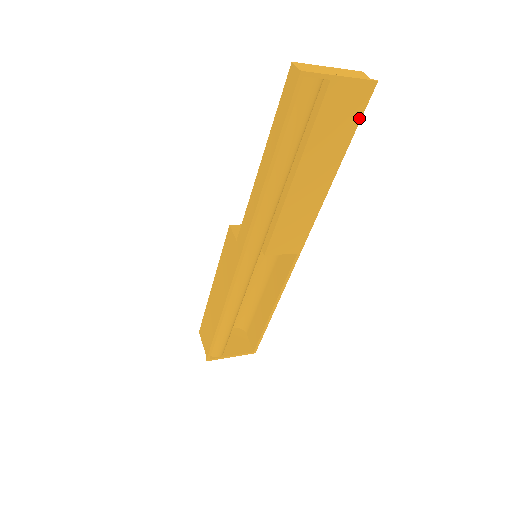
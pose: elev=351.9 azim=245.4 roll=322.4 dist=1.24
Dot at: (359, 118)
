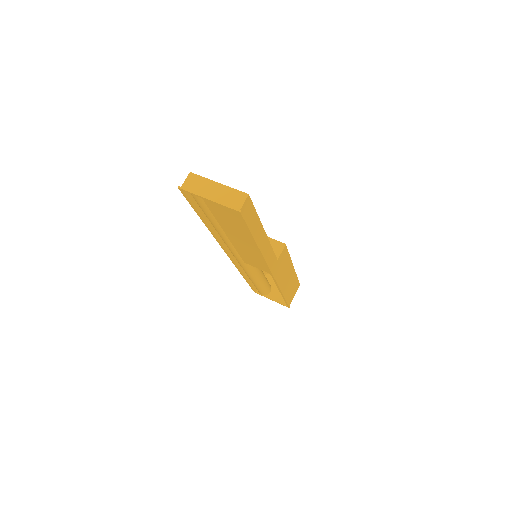
Dot at: (246, 225)
